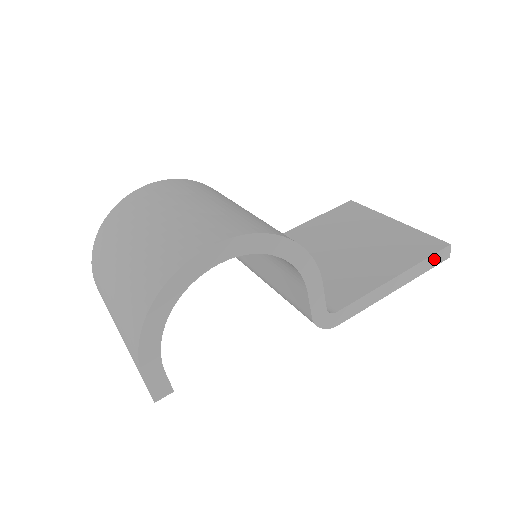
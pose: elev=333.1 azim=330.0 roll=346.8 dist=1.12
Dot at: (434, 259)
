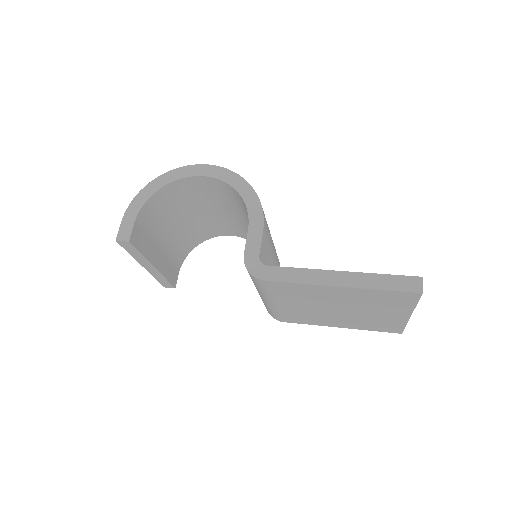
Dot at: (396, 281)
